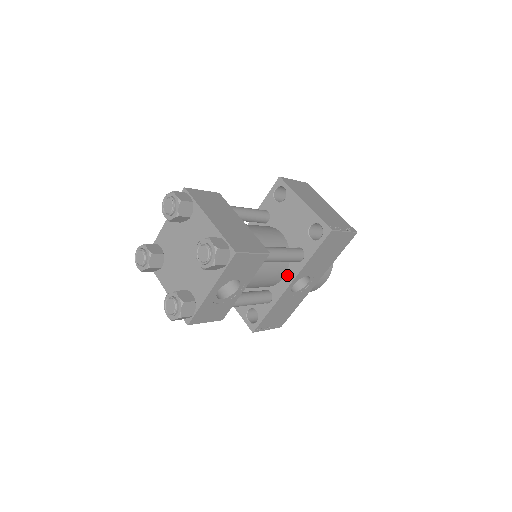
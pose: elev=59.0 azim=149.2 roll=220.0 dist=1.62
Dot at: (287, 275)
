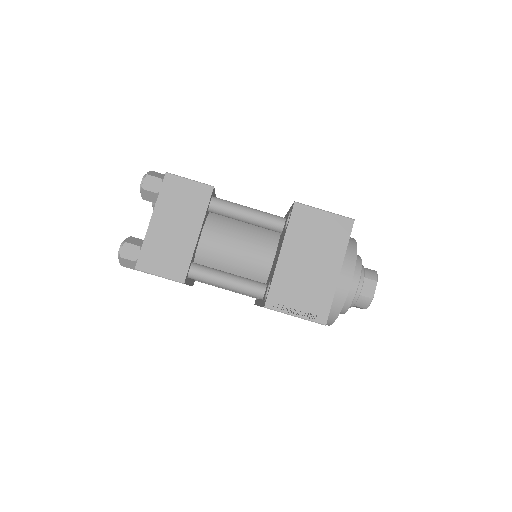
Dot at: occluded
